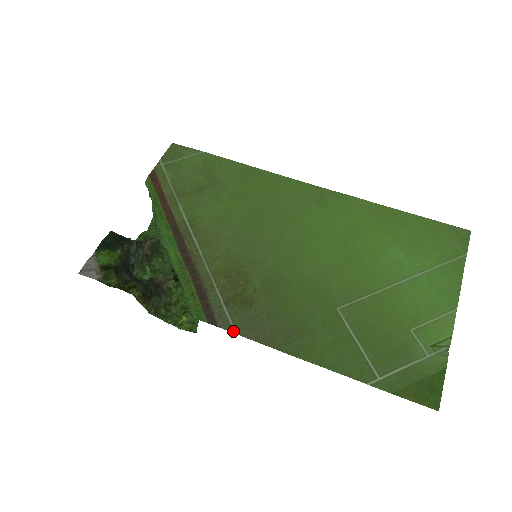
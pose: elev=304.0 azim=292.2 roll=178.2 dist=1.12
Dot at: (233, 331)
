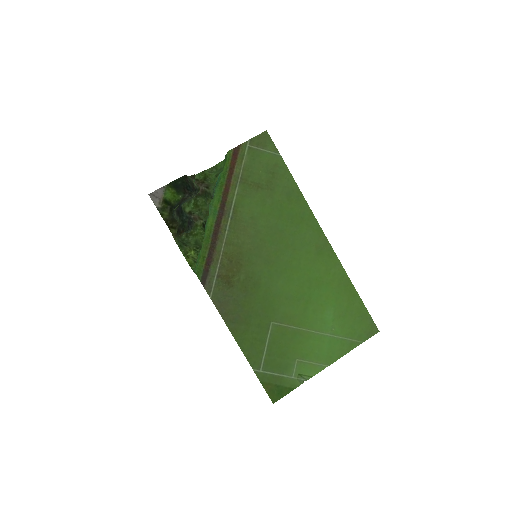
Dot at: (210, 296)
